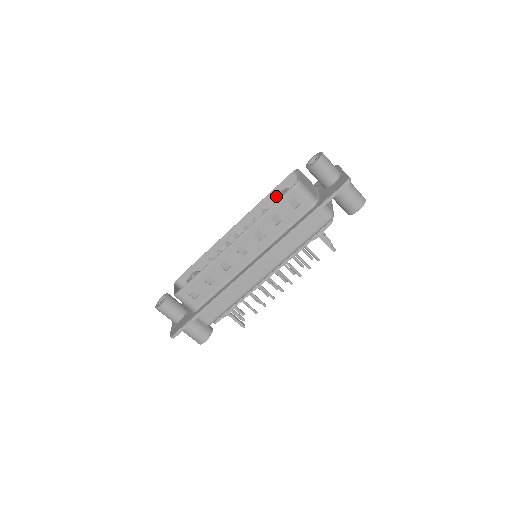
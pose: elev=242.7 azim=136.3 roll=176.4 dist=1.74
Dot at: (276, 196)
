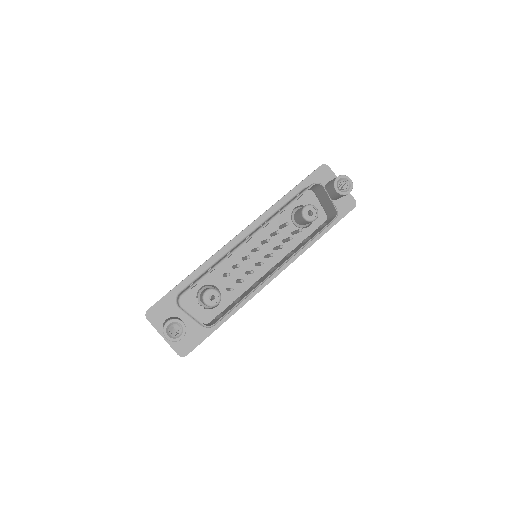
Dot at: occluded
